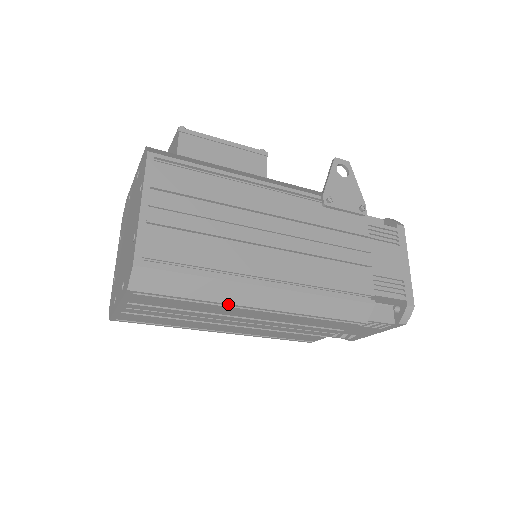
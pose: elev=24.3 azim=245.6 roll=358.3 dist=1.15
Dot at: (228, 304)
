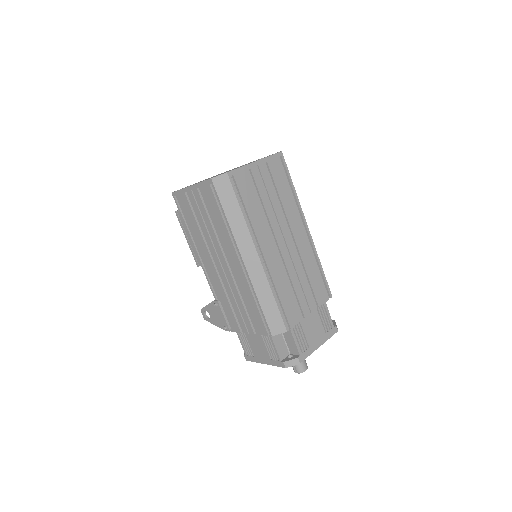
Dot at: (301, 208)
